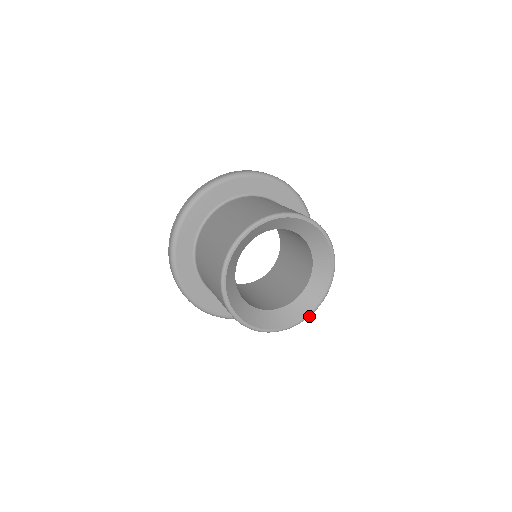
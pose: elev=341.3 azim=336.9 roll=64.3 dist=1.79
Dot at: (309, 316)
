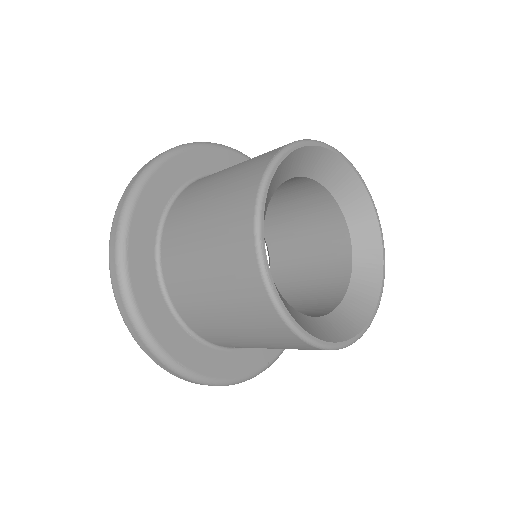
Dot at: (384, 265)
